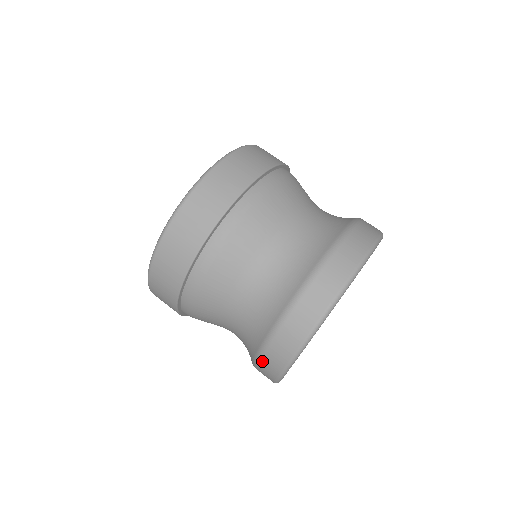
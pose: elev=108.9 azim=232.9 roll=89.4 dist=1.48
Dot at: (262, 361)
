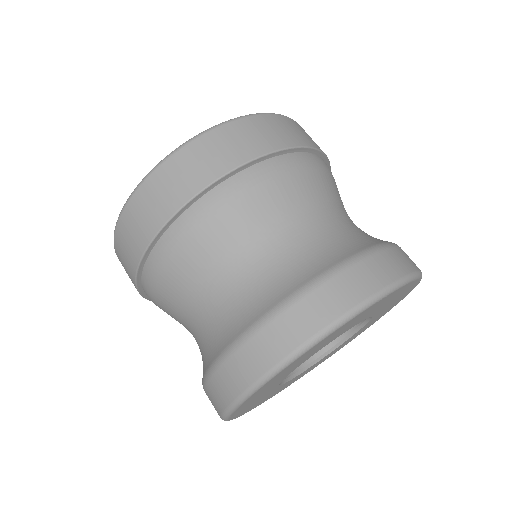
Dot at: (210, 384)
